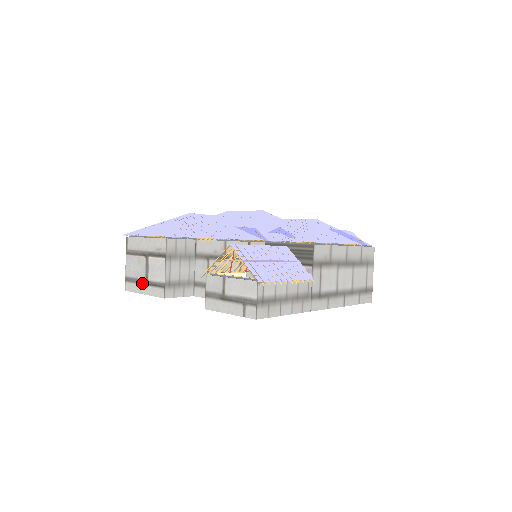
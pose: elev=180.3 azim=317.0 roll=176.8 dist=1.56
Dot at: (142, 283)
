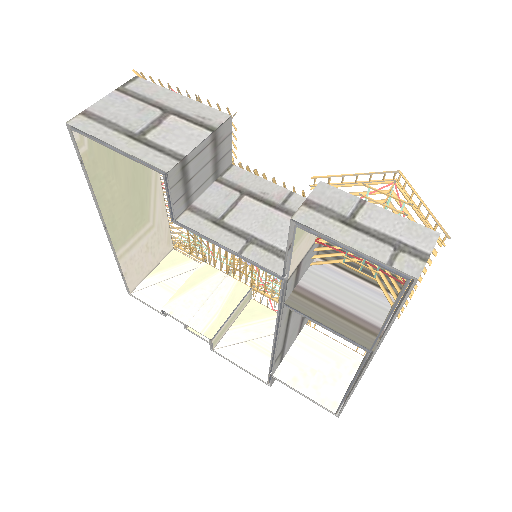
Dot at: (125, 133)
